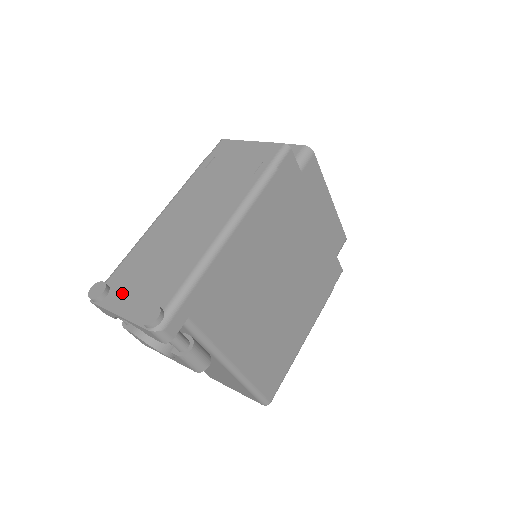
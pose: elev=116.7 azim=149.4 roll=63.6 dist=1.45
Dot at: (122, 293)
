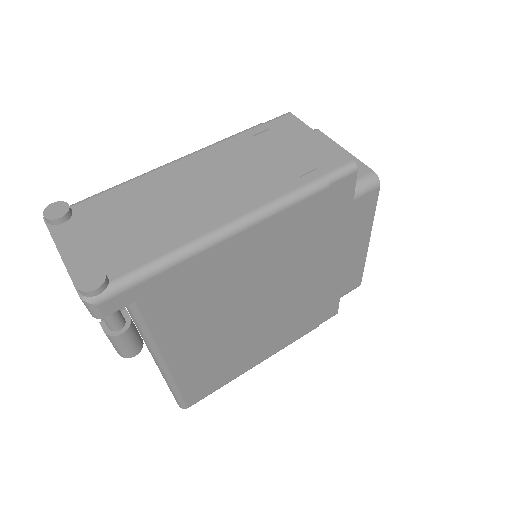
Dot at: (80, 230)
